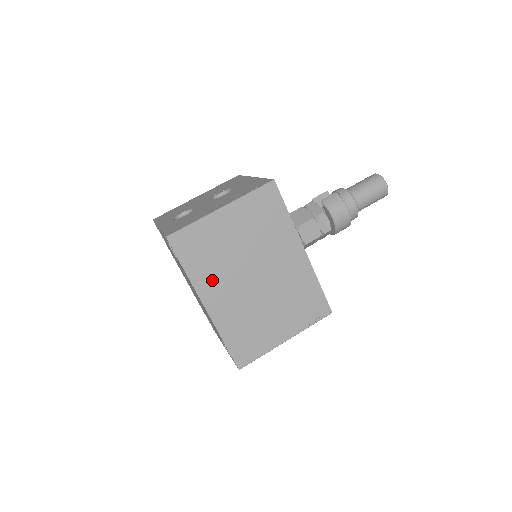
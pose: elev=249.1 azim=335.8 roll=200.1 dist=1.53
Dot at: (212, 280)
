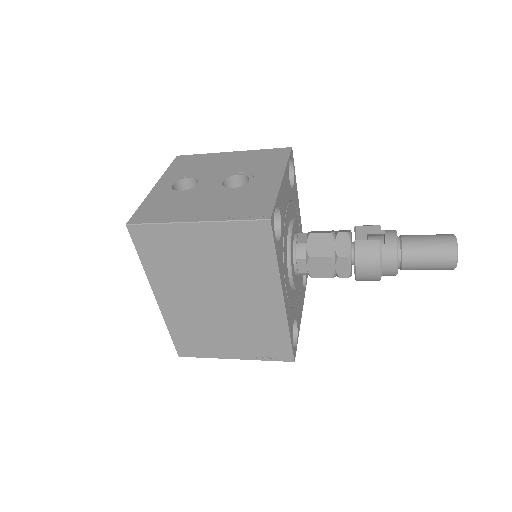
Dot at: (168, 280)
